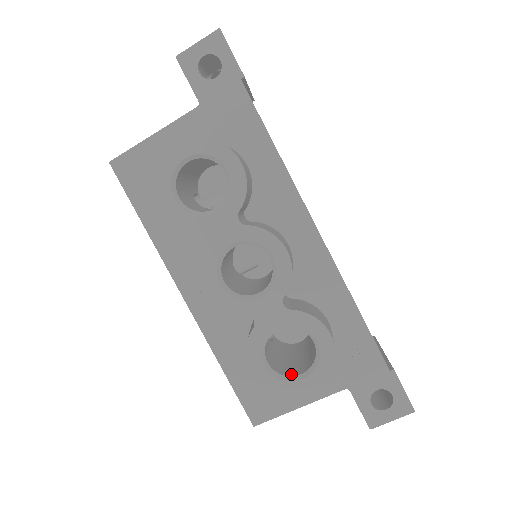
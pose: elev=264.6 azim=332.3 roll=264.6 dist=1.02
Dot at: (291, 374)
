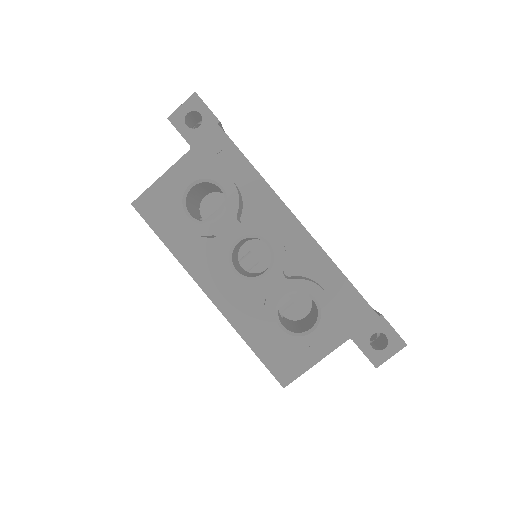
Dot at: (303, 331)
